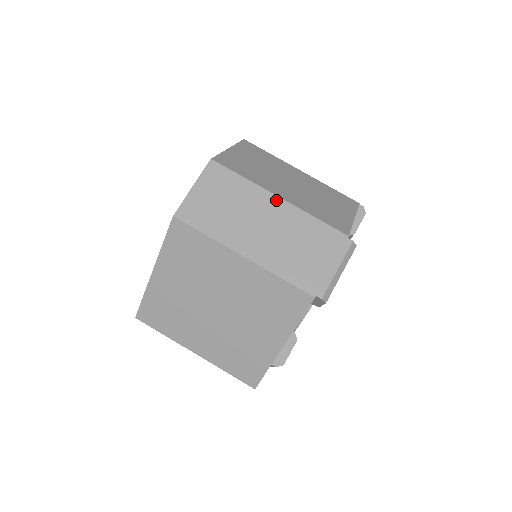
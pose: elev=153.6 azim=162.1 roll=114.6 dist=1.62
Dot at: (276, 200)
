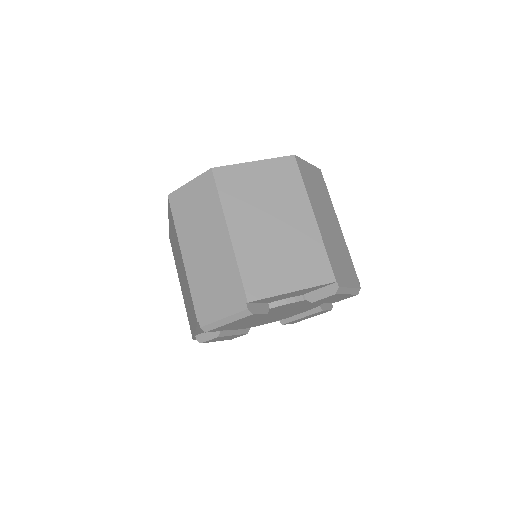
Dot at: (225, 233)
